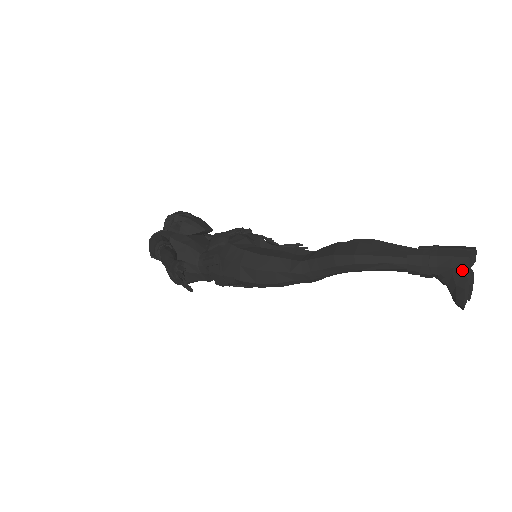
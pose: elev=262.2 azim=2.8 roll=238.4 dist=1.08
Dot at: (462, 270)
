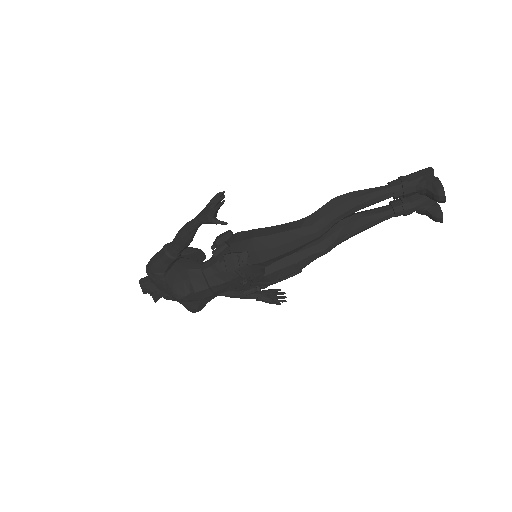
Dot at: (431, 173)
